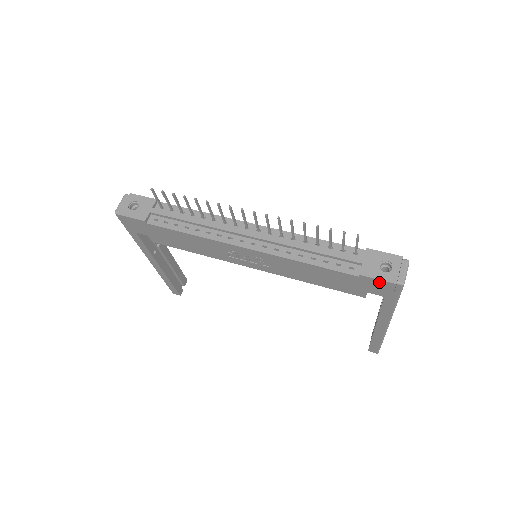
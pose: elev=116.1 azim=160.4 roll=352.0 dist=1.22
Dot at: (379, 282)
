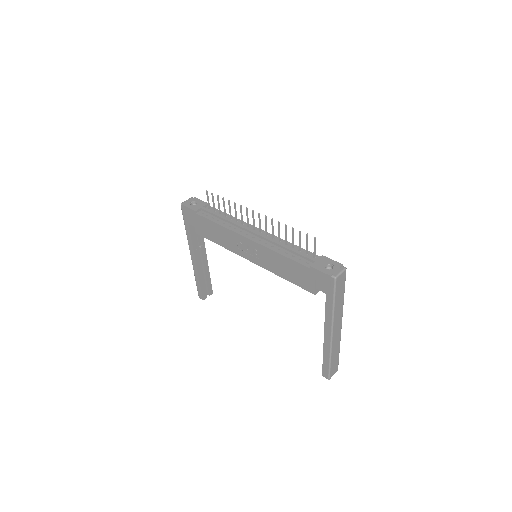
Dot at: (321, 274)
